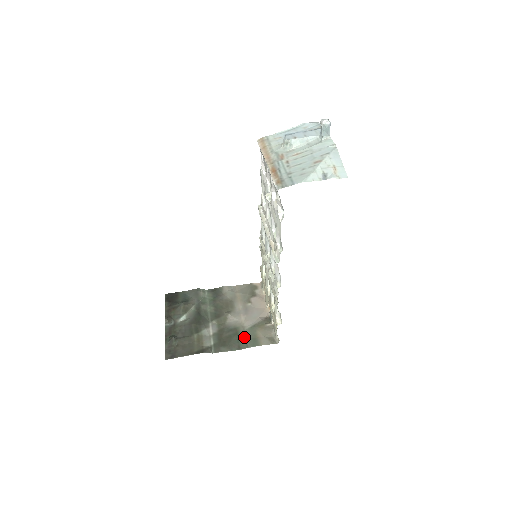
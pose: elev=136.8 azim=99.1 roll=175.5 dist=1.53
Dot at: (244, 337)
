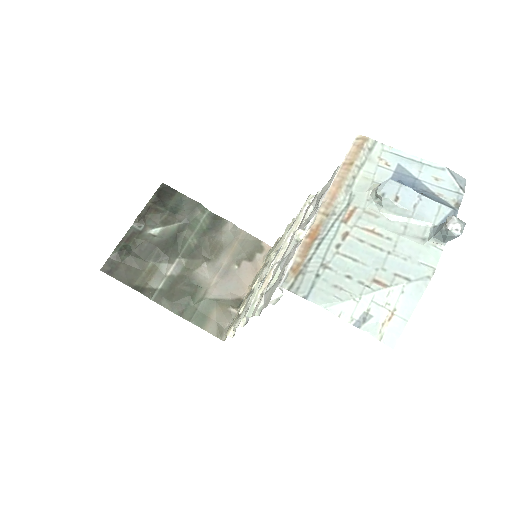
Dot at: (197, 305)
